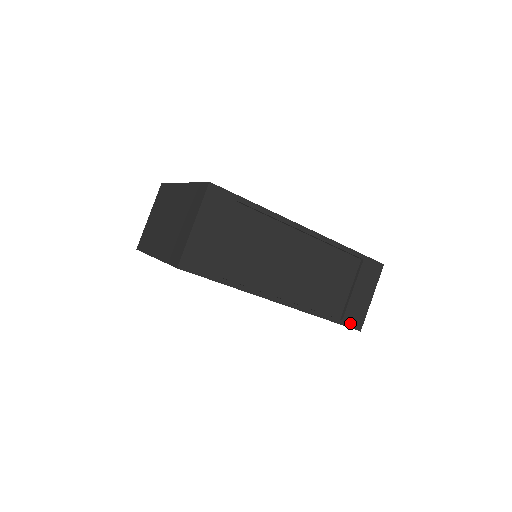
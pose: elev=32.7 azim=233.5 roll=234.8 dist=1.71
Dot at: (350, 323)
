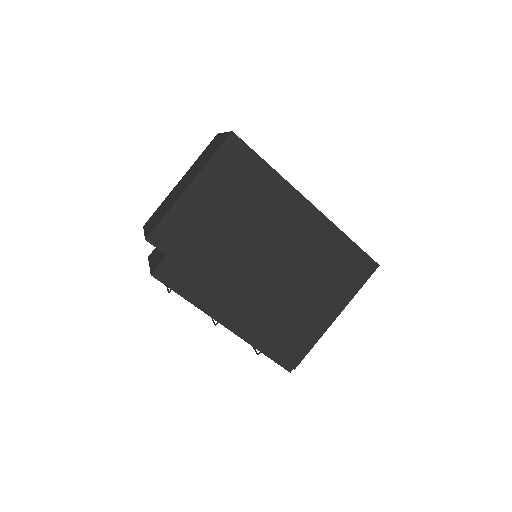
Dot at: (367, 255)
